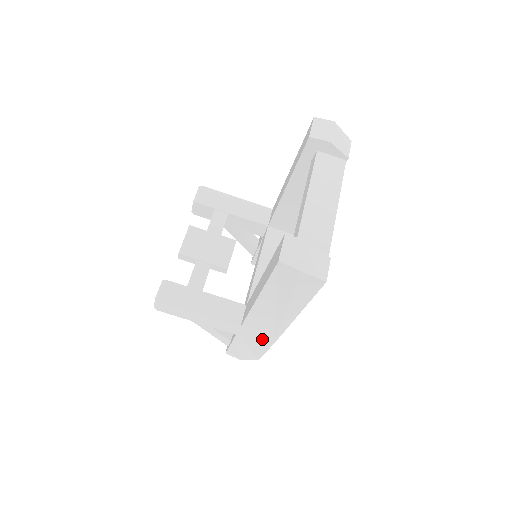
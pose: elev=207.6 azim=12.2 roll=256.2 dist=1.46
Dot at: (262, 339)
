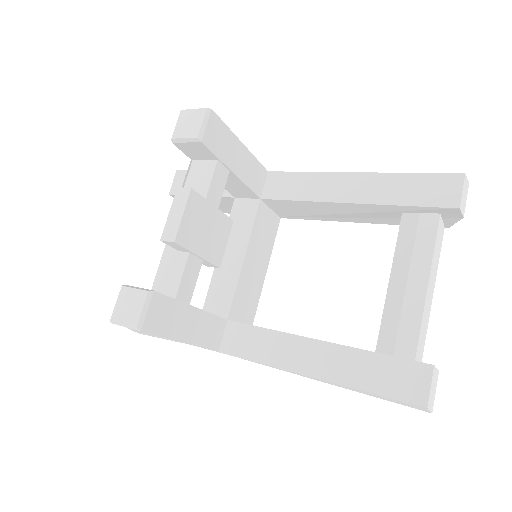
Dot at: occluded
